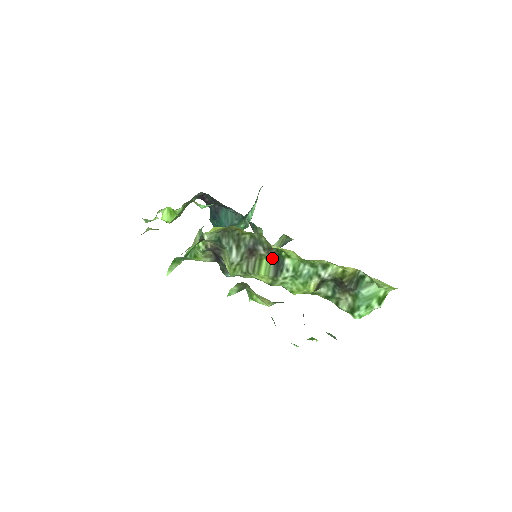
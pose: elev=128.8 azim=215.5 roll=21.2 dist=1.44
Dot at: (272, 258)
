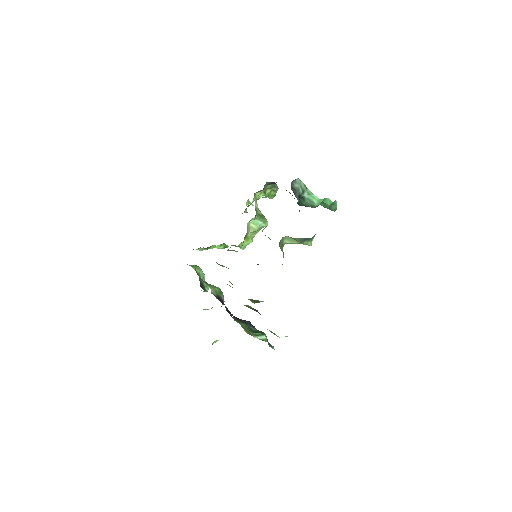
Dot at: occluded
